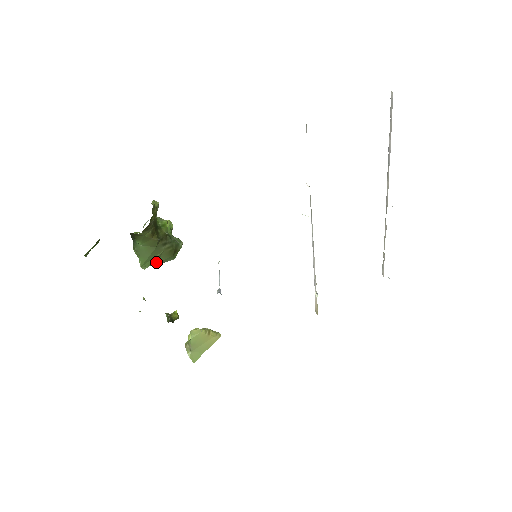
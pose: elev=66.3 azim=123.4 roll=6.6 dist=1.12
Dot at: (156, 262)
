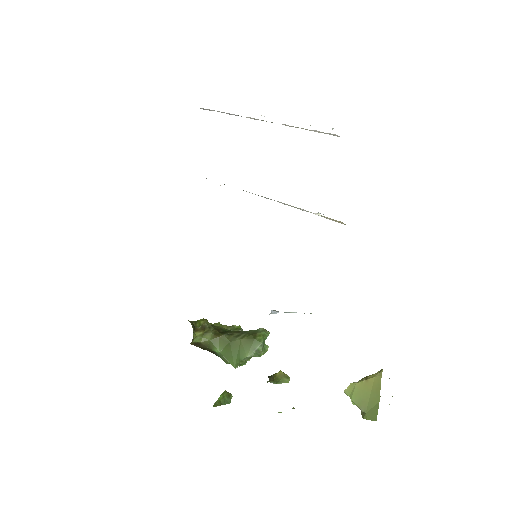
Dot at: (245, 355)
